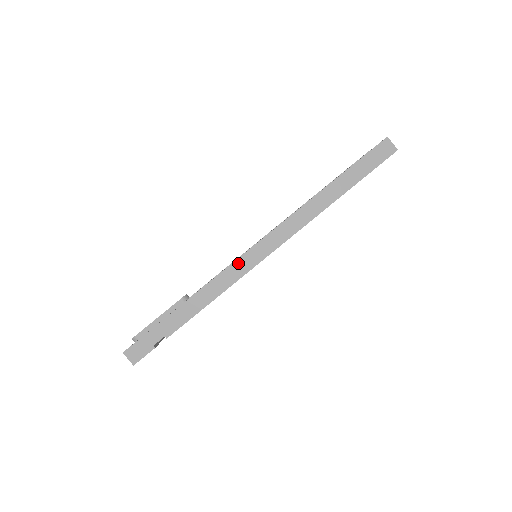
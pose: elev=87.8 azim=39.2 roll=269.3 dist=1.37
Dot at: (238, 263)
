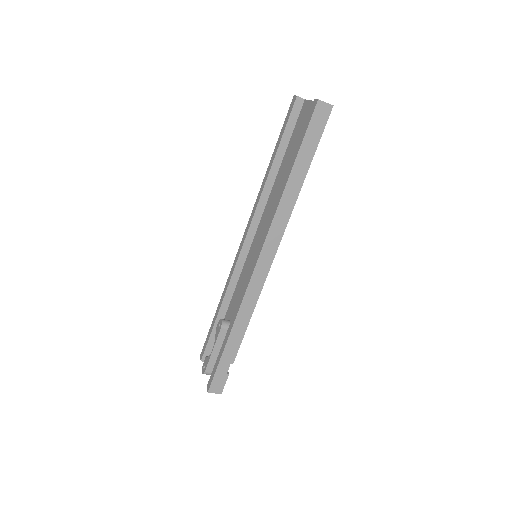
Dot at: (252, 282)
